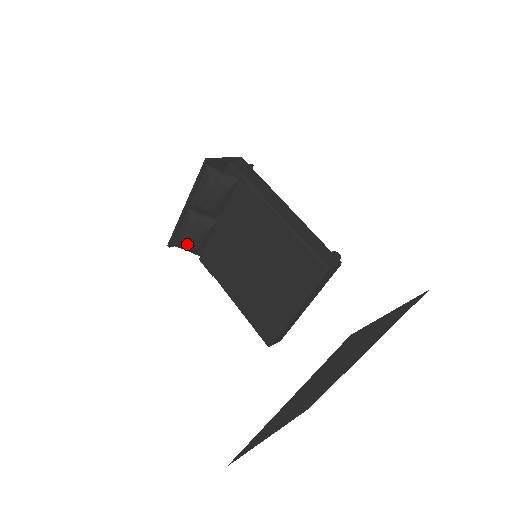
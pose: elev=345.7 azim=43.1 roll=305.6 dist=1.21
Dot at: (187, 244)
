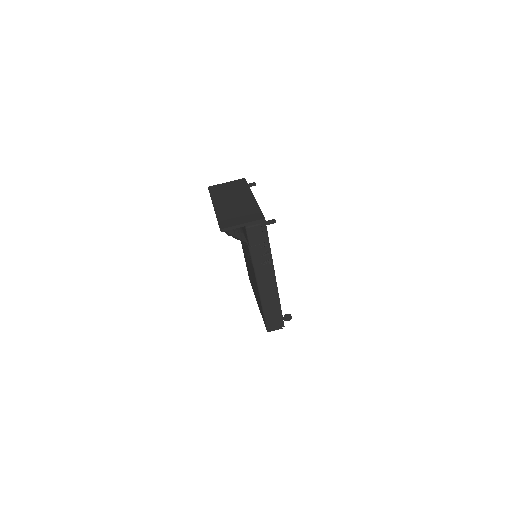
Dot at: occluded
